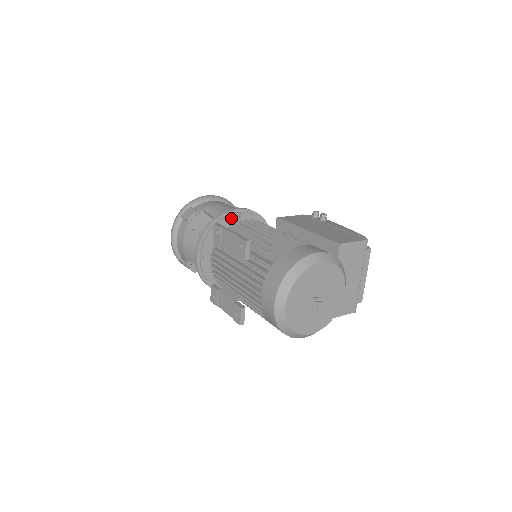
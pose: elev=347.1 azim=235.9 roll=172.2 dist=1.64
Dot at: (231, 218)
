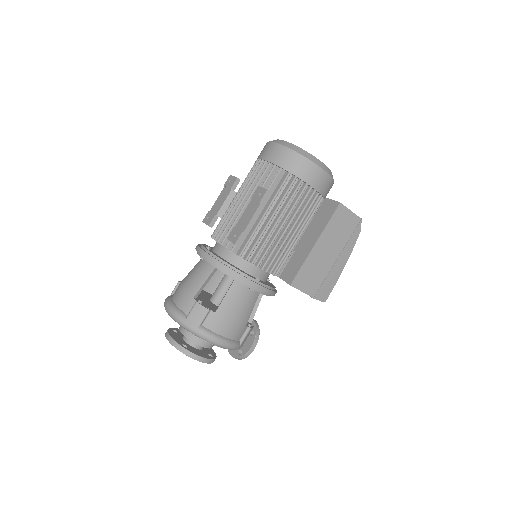
Dot at: occluded
